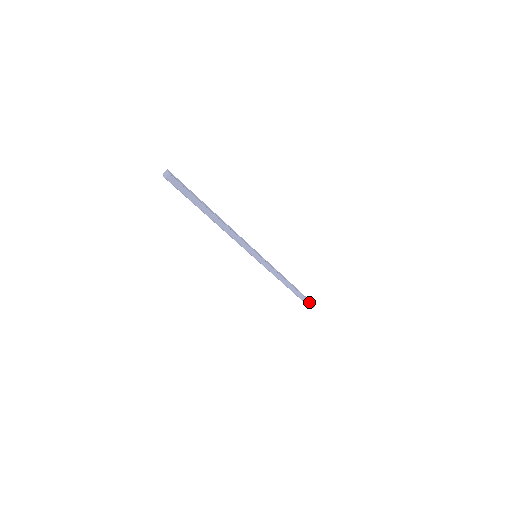
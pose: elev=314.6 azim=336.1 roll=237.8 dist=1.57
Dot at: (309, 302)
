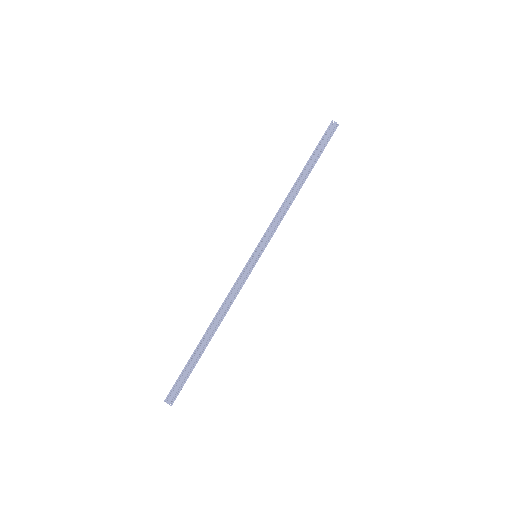
Dot at: (330, 138)
